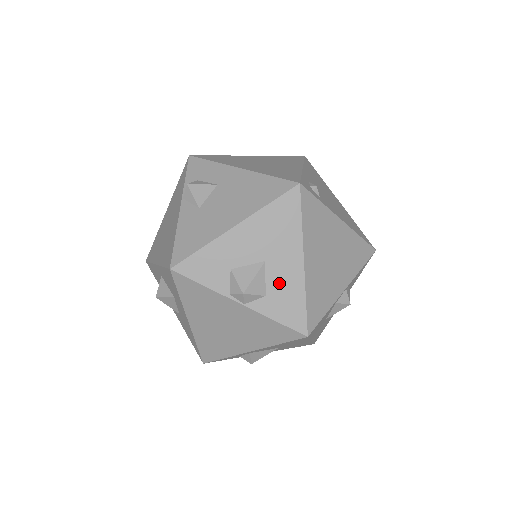
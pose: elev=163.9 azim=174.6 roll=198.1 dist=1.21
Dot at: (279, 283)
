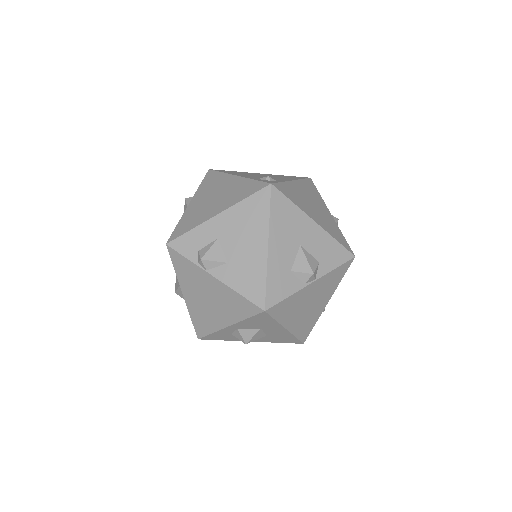
Dot at: (317, 248)
